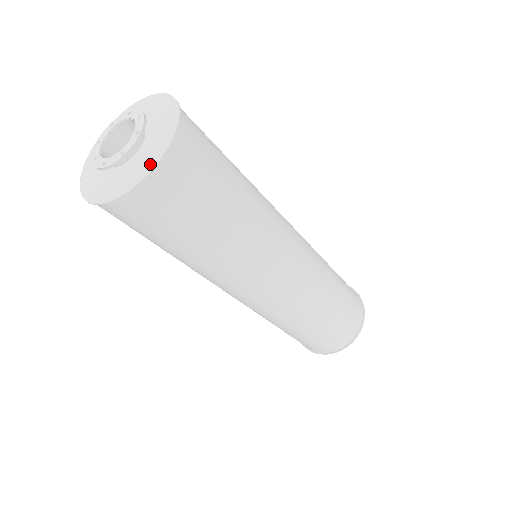
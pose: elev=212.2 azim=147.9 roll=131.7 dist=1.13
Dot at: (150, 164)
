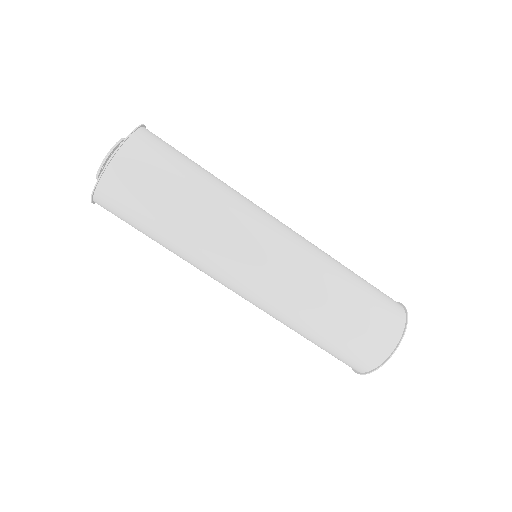
Dot at: (104, 170)
